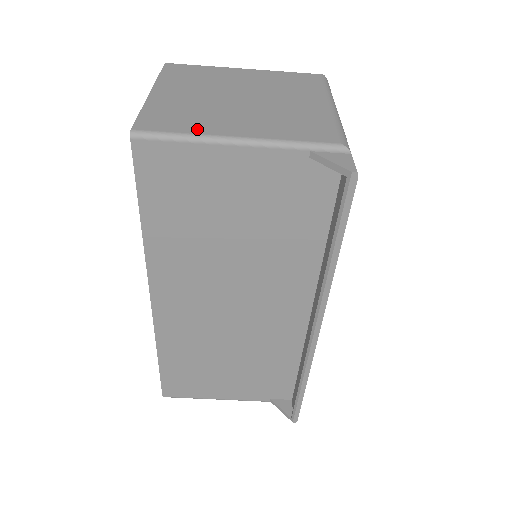
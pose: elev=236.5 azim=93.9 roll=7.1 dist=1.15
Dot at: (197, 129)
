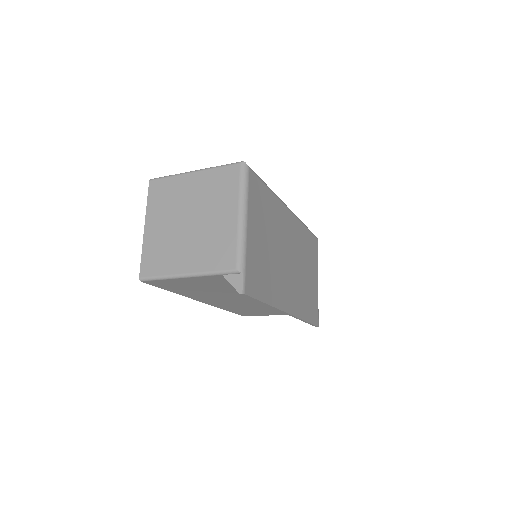
Dot at: (167, 270)
